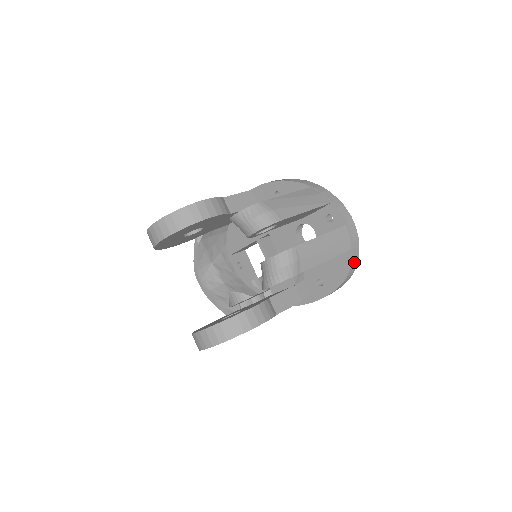
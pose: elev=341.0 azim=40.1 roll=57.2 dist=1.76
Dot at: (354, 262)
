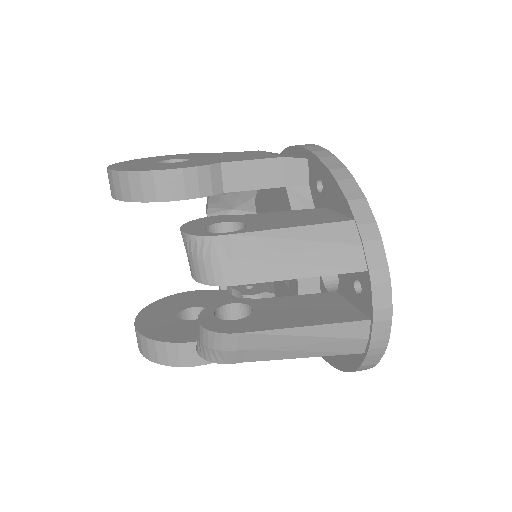
Dot at: (365, 366)
